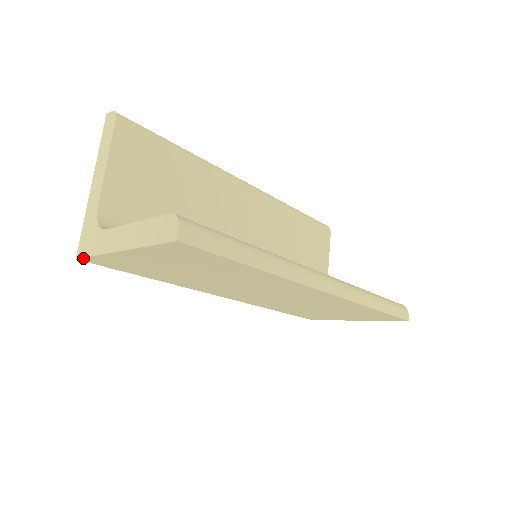
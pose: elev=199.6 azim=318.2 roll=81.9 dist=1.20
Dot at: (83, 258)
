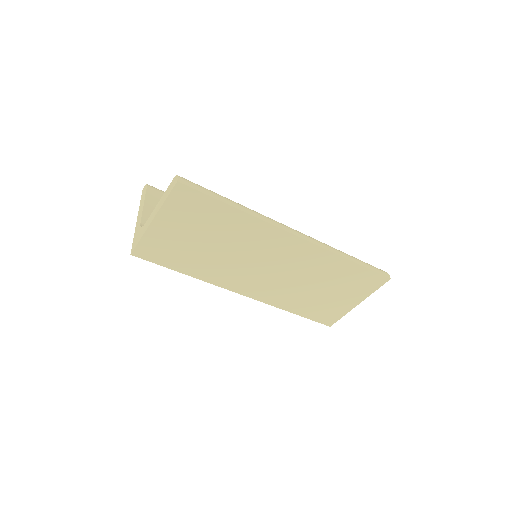
Dot at: (134, 250)
